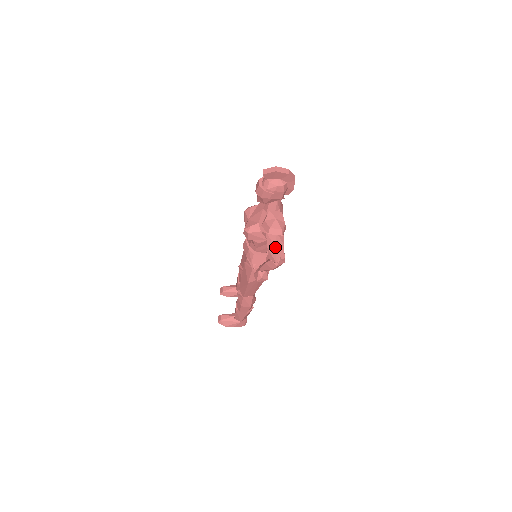
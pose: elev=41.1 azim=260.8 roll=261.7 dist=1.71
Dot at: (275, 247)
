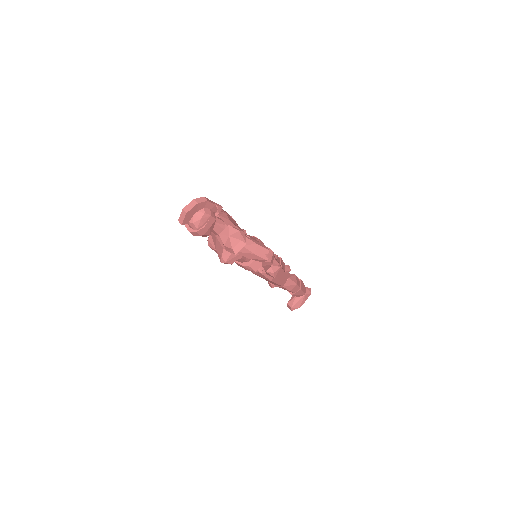
Dot at: (253, 254)
